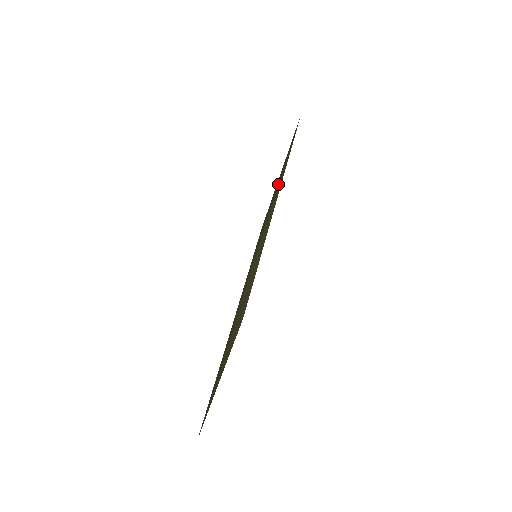
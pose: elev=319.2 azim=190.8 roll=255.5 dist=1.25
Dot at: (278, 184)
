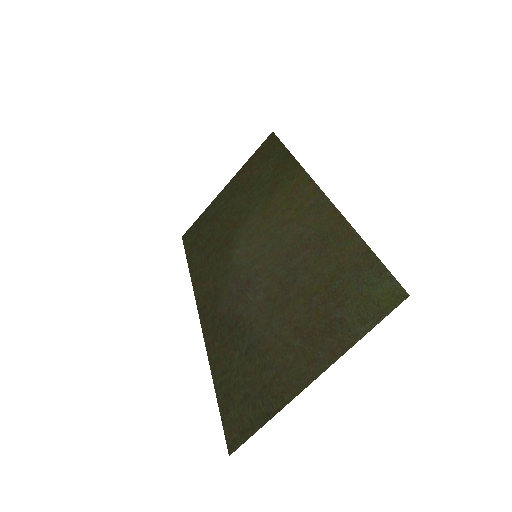
Dot at: (259, 190)
